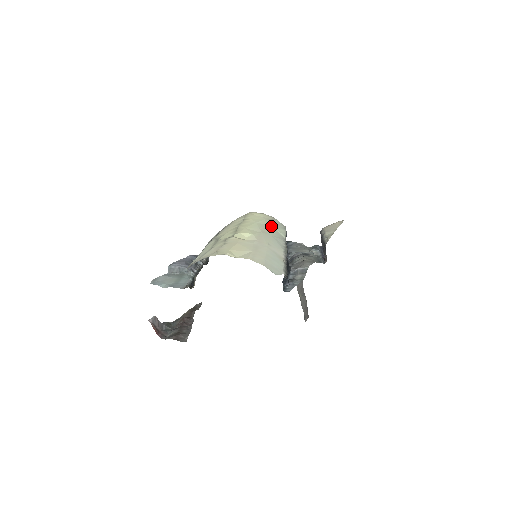
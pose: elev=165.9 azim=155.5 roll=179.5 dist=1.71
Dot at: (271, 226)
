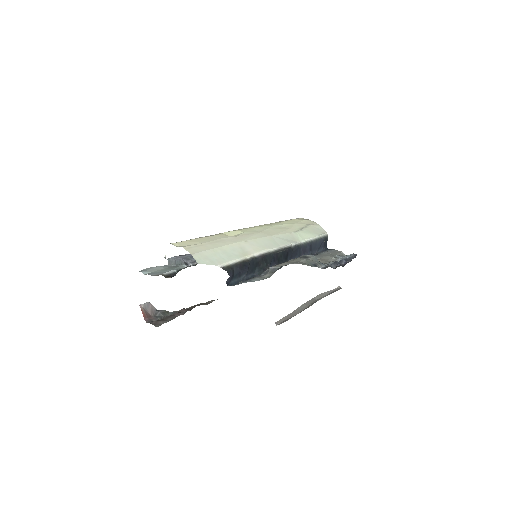
Dot at: (292, 229)
